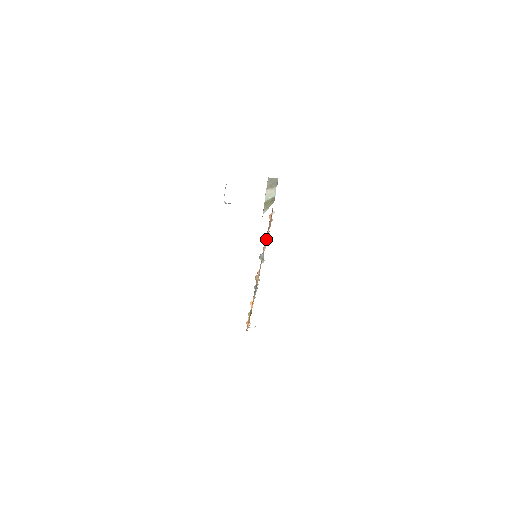
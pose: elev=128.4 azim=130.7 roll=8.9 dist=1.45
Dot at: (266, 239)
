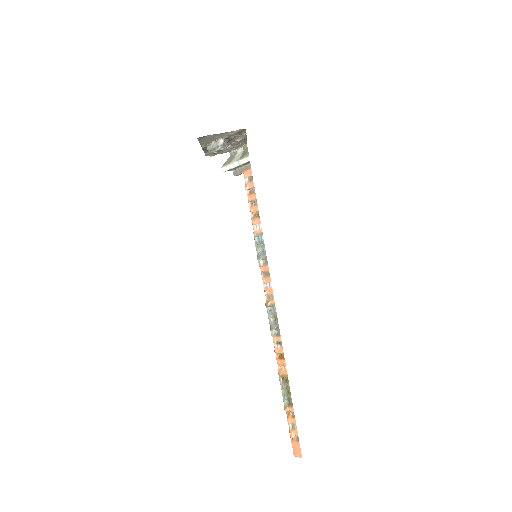
Dot at: (255, 217)
